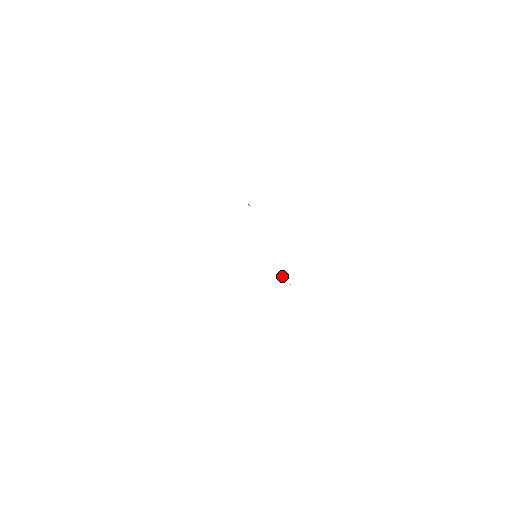
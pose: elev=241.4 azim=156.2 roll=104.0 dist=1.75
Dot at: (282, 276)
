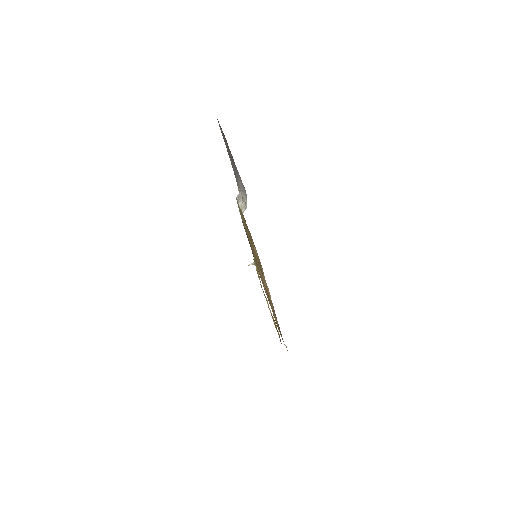
Dot at: (254, 264)
